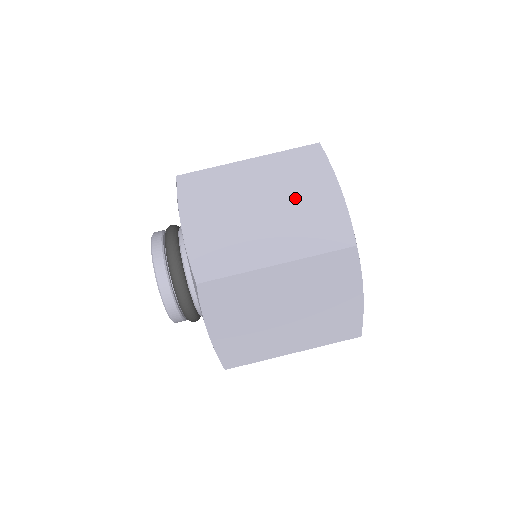
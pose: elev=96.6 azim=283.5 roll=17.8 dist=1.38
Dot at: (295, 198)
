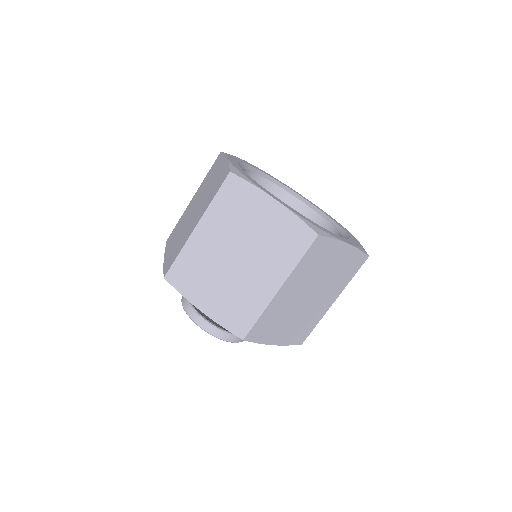
Dot at: (251, 232)
